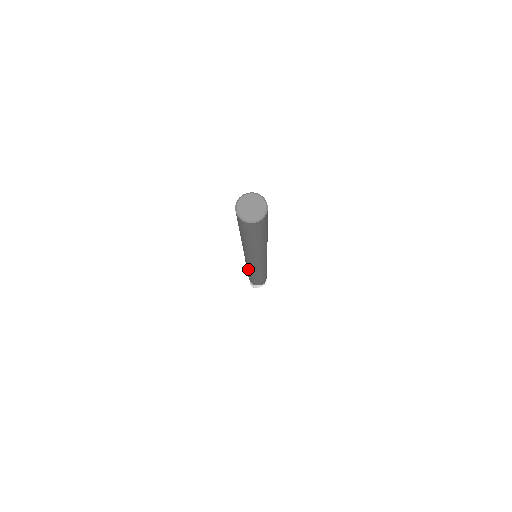
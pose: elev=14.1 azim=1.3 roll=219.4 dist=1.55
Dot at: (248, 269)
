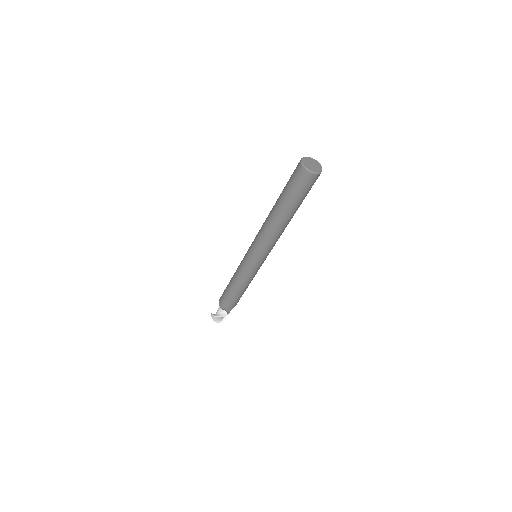
Dot at: (238, 271)
